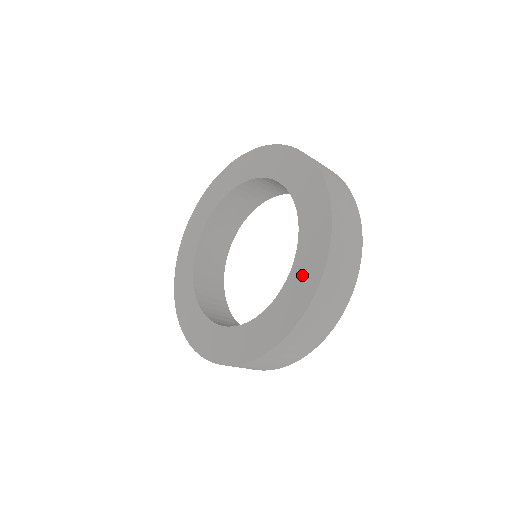
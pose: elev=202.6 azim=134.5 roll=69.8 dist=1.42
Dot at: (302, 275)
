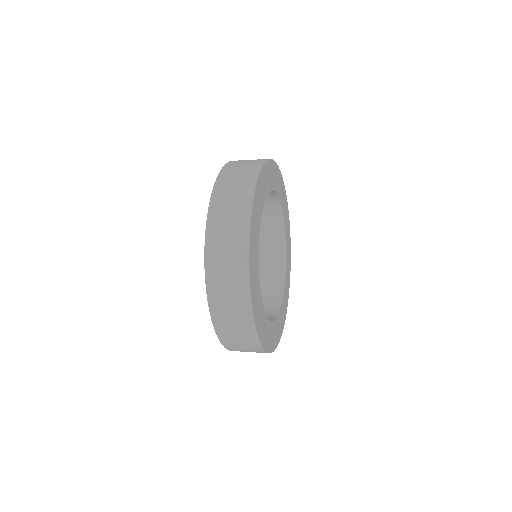
Dot at: occluded
